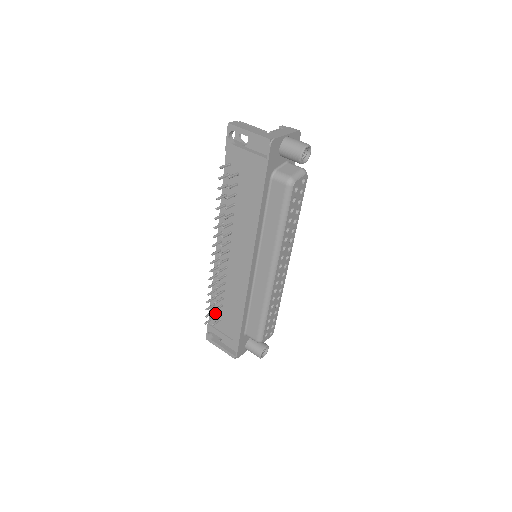
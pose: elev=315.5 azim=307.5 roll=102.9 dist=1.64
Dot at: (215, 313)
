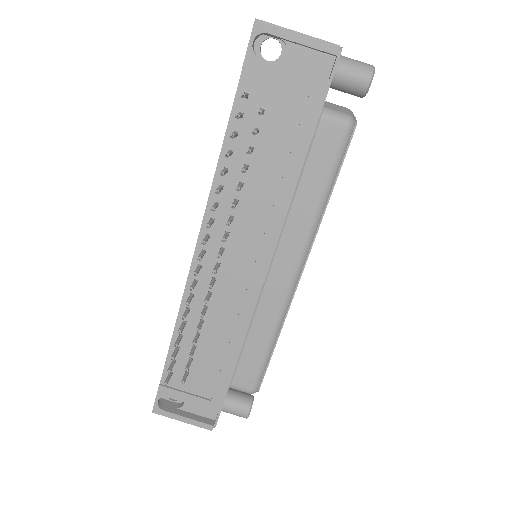
Dot at: (178, 363)
